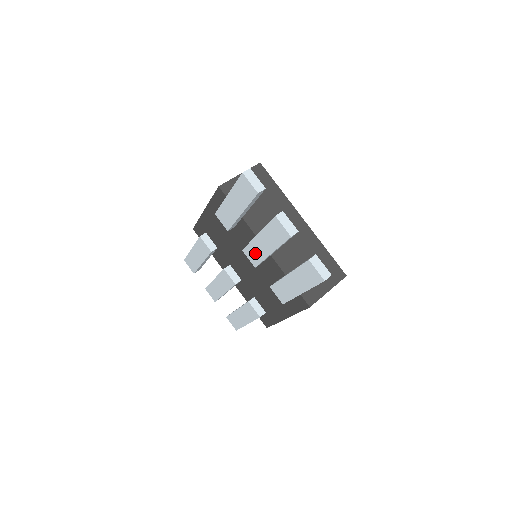
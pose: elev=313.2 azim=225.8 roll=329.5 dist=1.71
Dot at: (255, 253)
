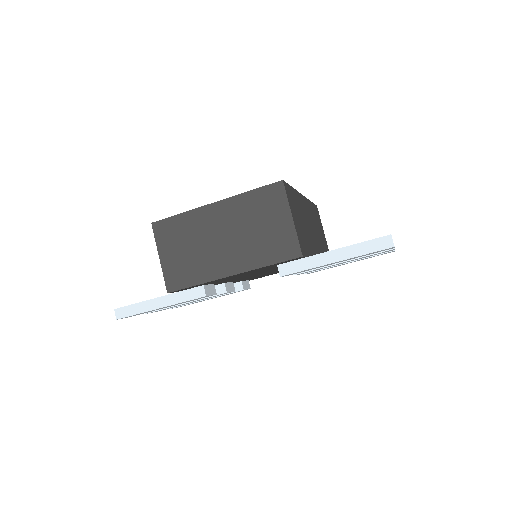
Dot at: occluded
